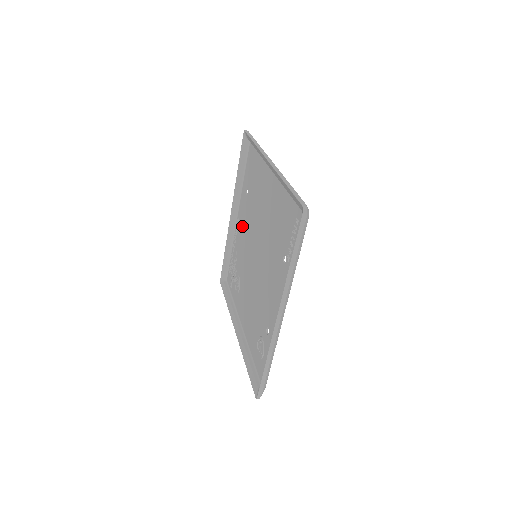
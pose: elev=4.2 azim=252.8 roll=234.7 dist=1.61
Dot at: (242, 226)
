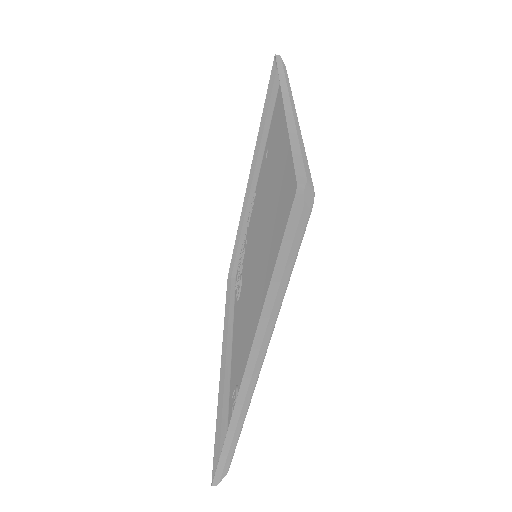
Dot at: (255, 205)
